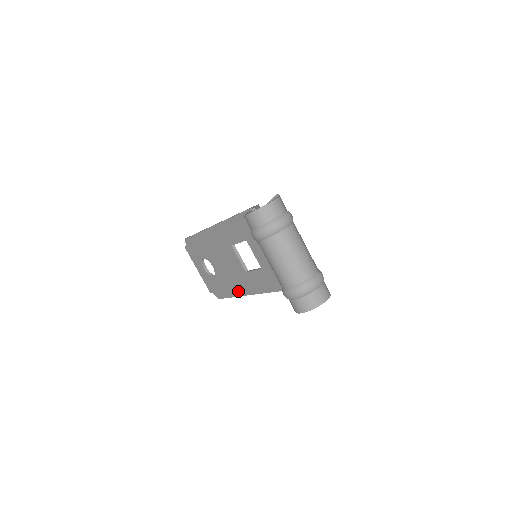
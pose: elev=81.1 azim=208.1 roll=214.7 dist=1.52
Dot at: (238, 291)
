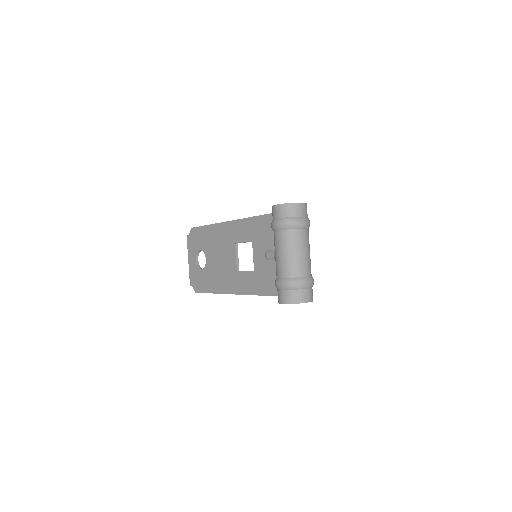
Dot at: (220, 288)
